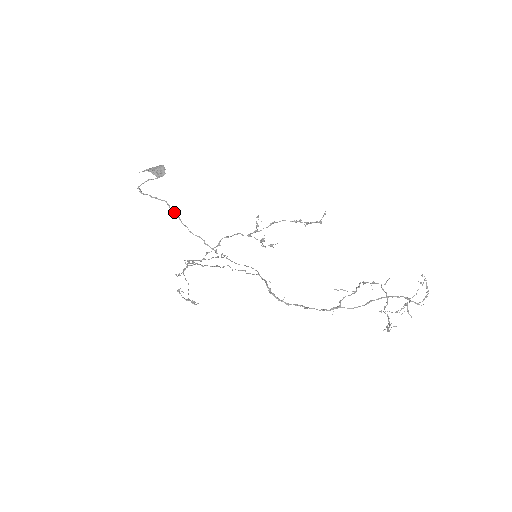
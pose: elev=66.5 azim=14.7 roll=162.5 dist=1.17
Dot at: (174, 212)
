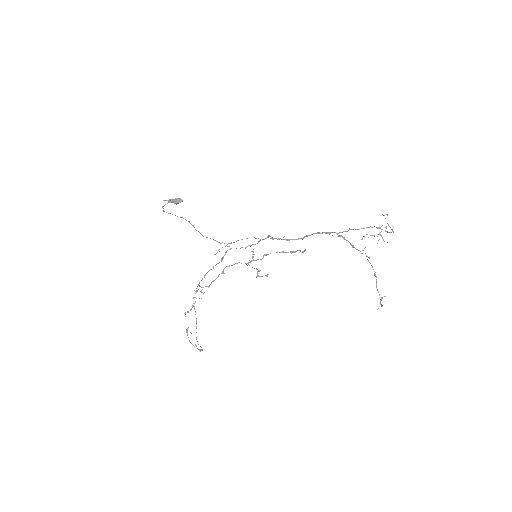
Dot at: (189, 222)
